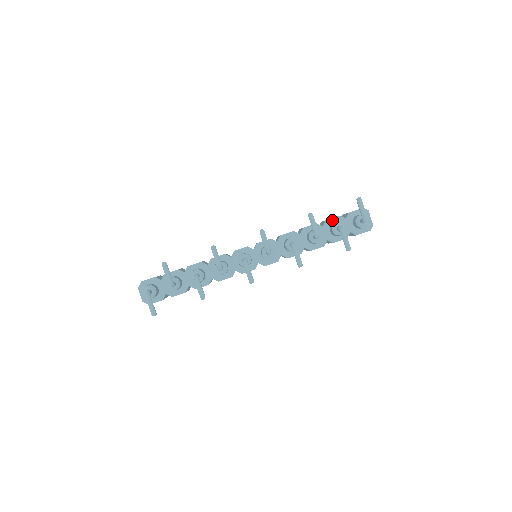
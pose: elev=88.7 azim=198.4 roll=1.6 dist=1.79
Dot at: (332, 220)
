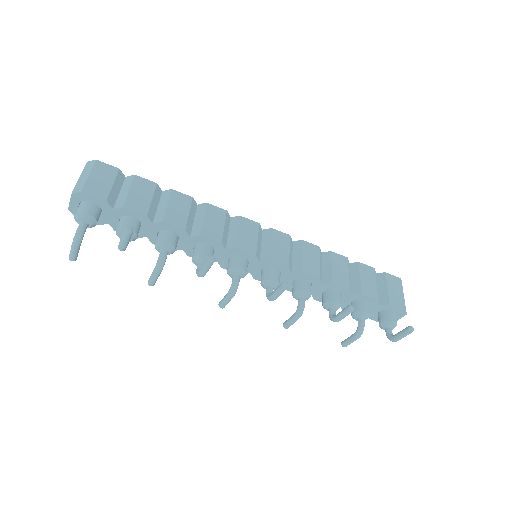
Dot at: (367, 298)
